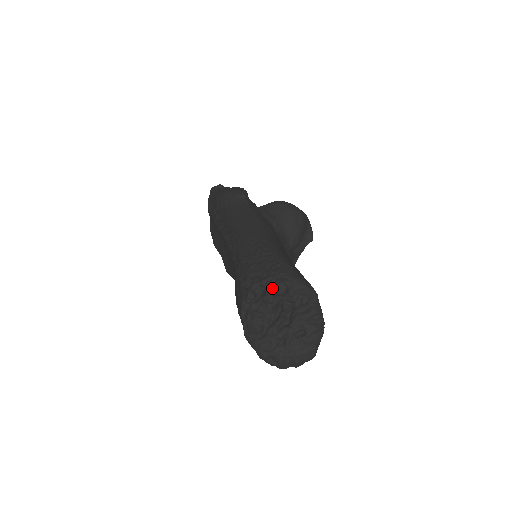
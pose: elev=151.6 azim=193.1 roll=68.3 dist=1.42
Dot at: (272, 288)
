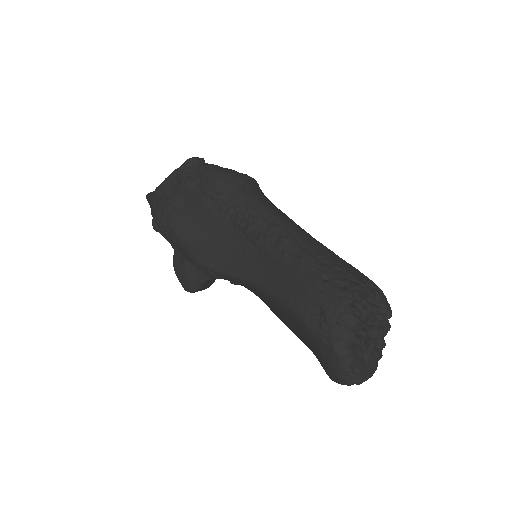
Dot at: (368, 295)
